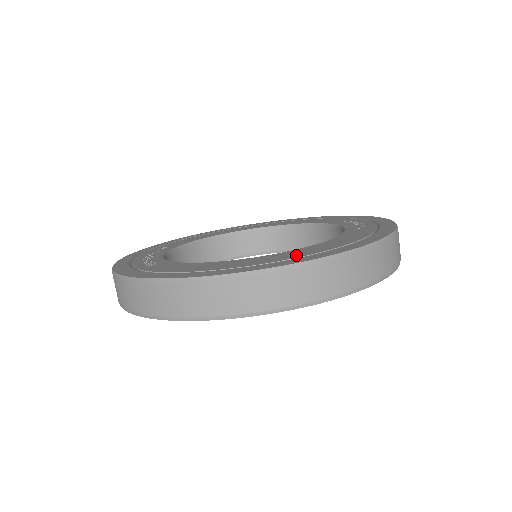
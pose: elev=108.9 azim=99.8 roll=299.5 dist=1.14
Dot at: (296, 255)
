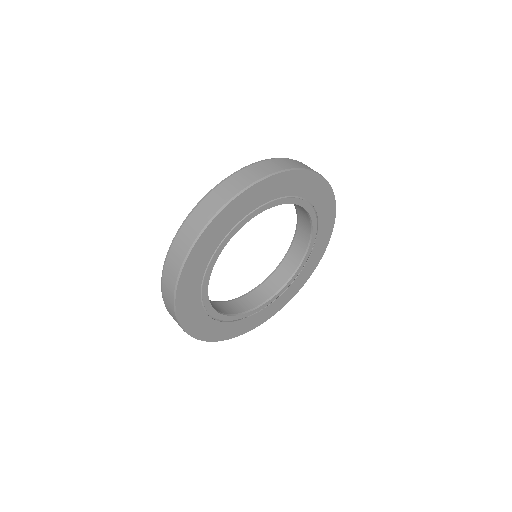
Dot at: occluded
